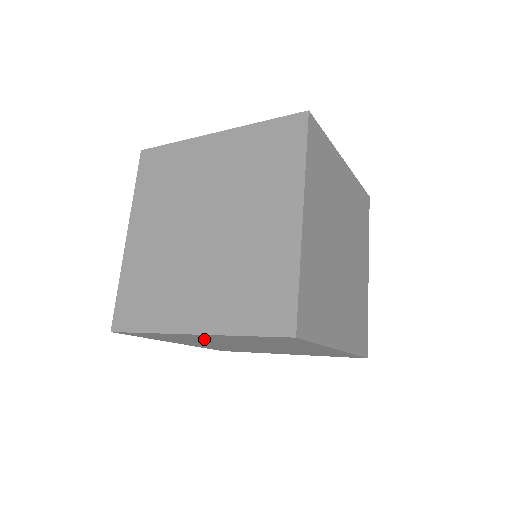
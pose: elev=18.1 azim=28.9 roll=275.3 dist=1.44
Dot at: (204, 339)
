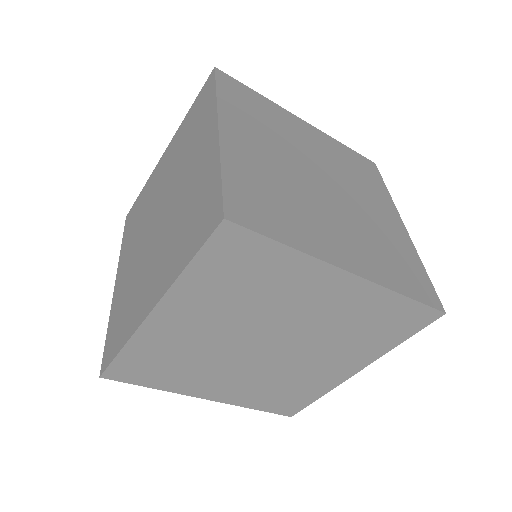
Dot at: (193, 339)
